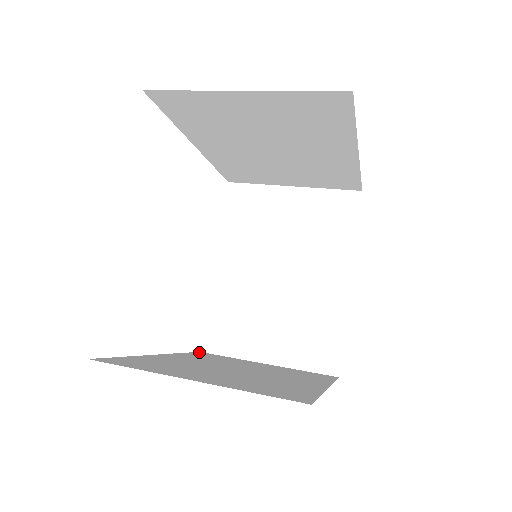
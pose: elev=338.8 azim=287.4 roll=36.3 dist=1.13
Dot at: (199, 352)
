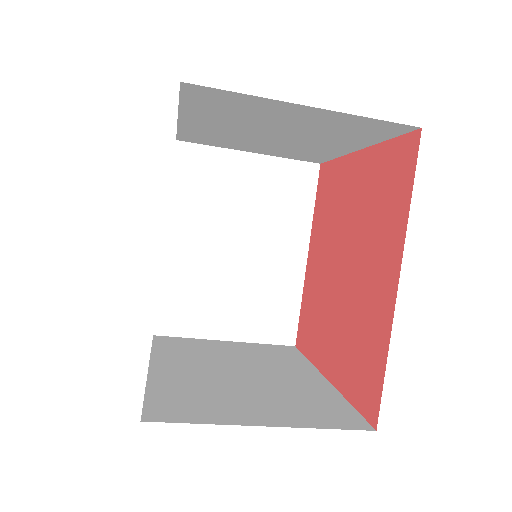
Dot at: occluded
